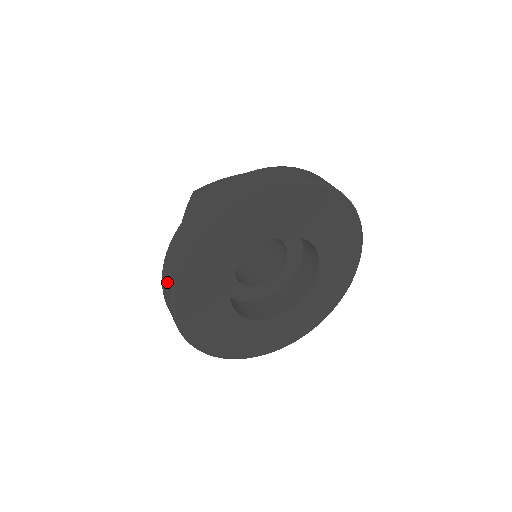
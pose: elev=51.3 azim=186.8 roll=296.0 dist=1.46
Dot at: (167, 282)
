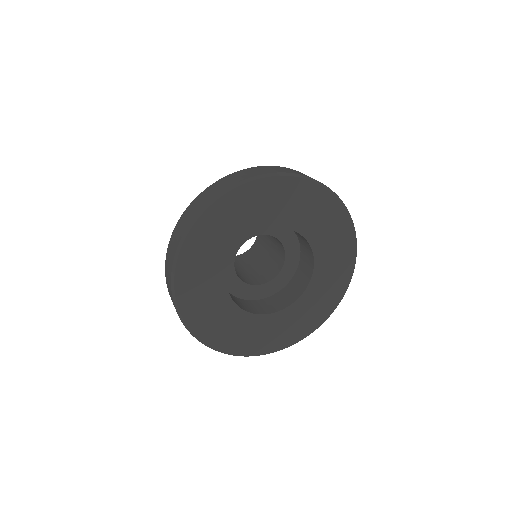
Dot at: occluded
